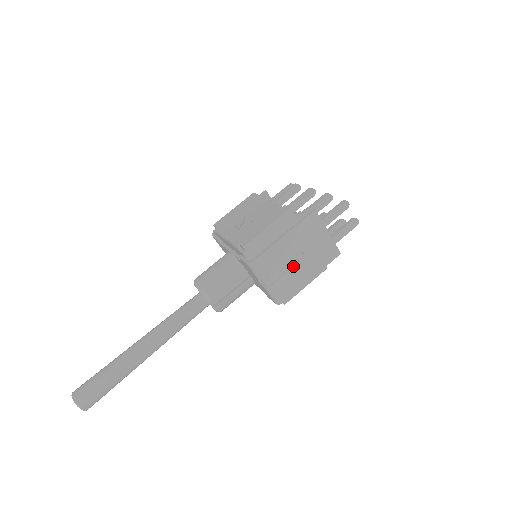
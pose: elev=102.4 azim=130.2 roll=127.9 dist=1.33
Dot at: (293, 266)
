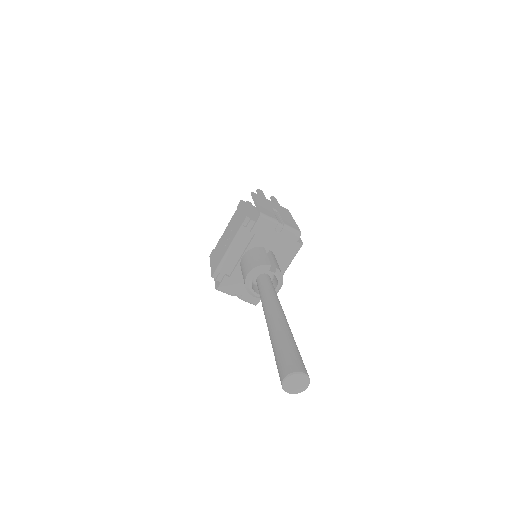
Dot at: (279, 215)
